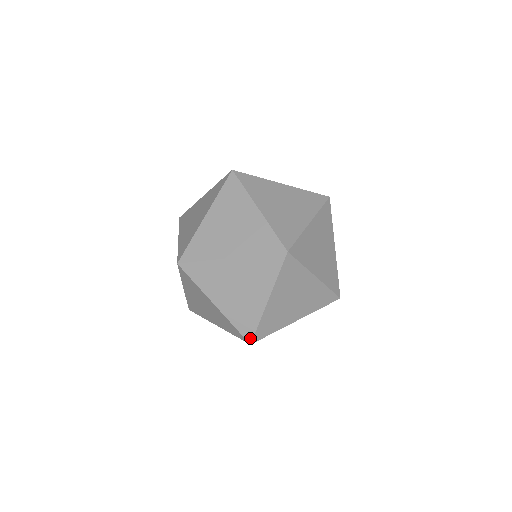
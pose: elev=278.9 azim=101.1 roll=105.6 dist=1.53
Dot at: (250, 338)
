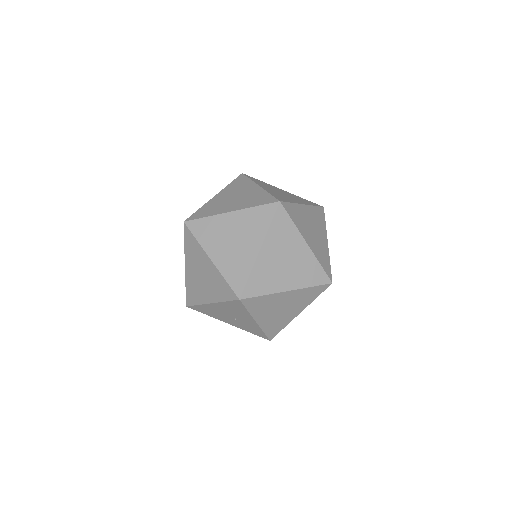
Dot at: (240, 292)
